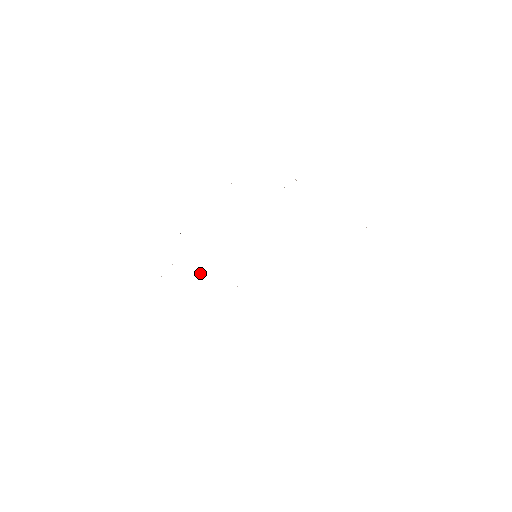
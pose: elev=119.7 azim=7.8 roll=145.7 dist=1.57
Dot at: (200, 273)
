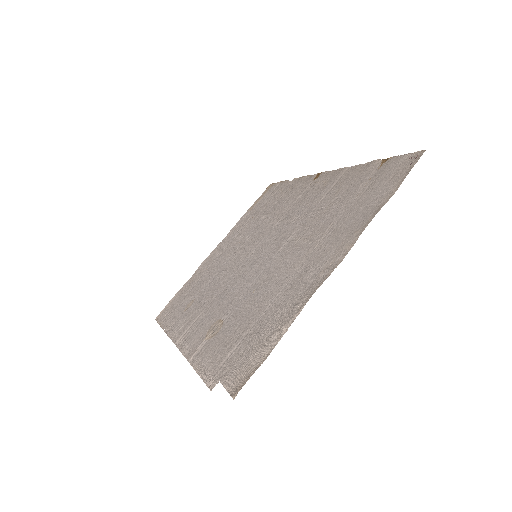
Dot at: (207, 284)
